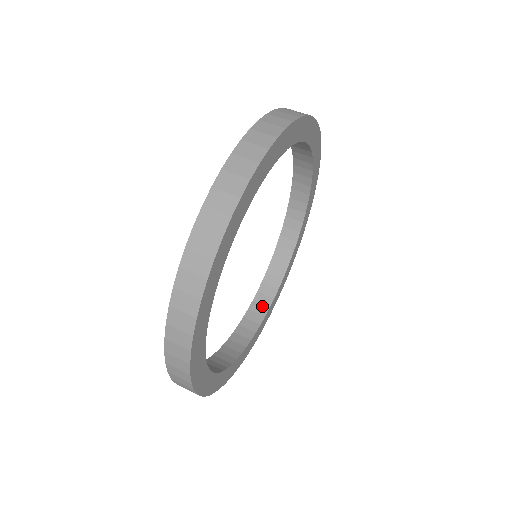
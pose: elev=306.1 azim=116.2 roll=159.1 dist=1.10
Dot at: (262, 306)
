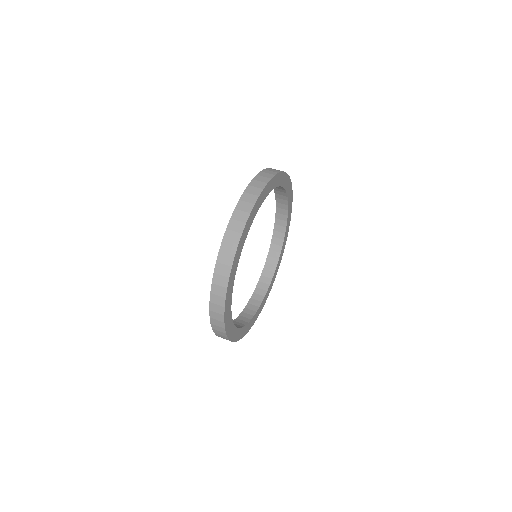
Dot at: (251, 311)
